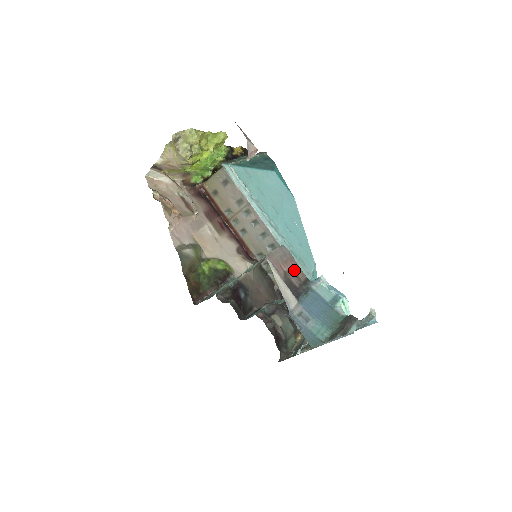
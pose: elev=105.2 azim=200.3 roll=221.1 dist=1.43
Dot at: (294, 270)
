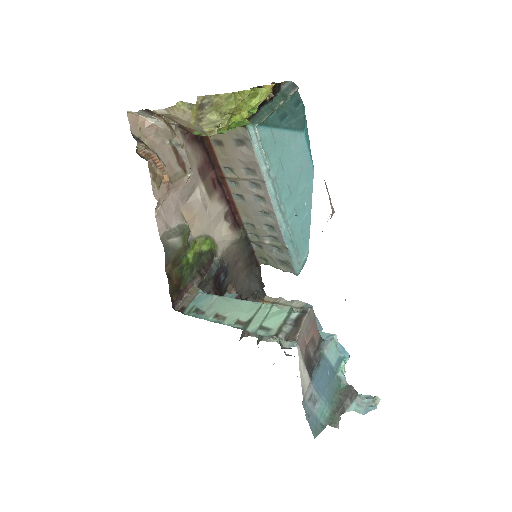
Dot at: (313, 336)
